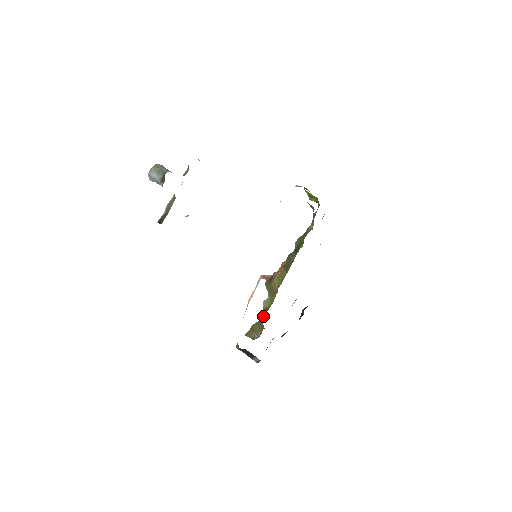
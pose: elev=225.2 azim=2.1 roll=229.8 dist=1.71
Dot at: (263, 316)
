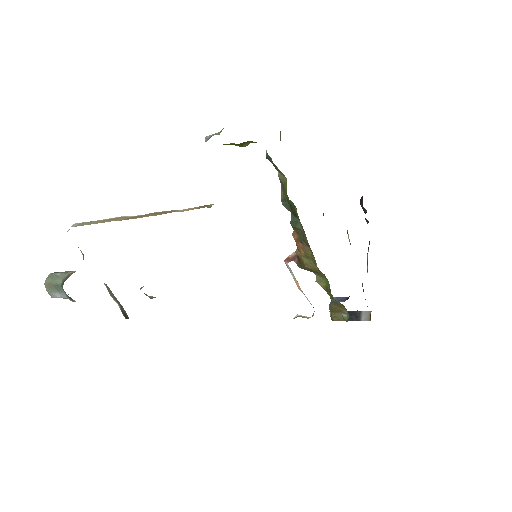
Dot at: (331, 297)
